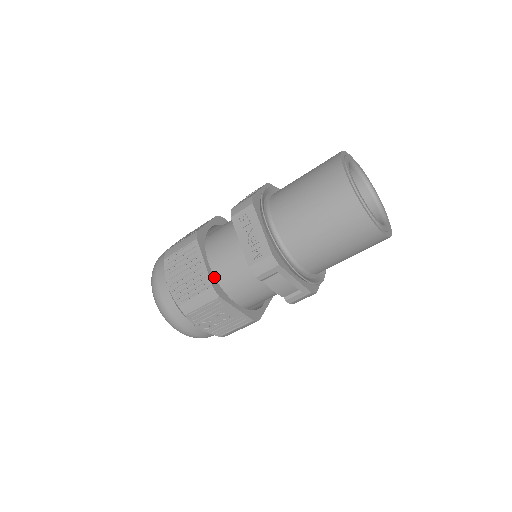
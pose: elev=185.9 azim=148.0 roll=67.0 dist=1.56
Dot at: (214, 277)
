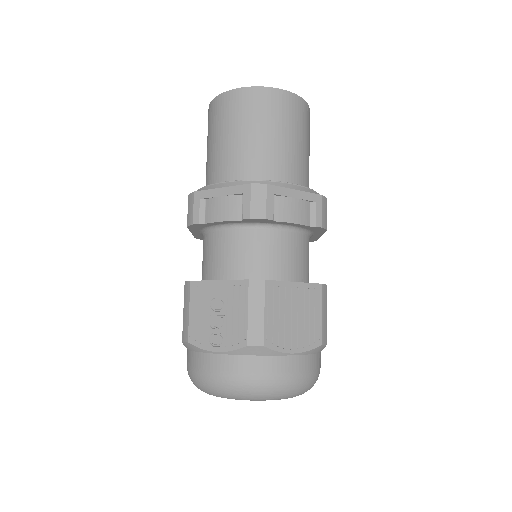
Dot at: occluded
